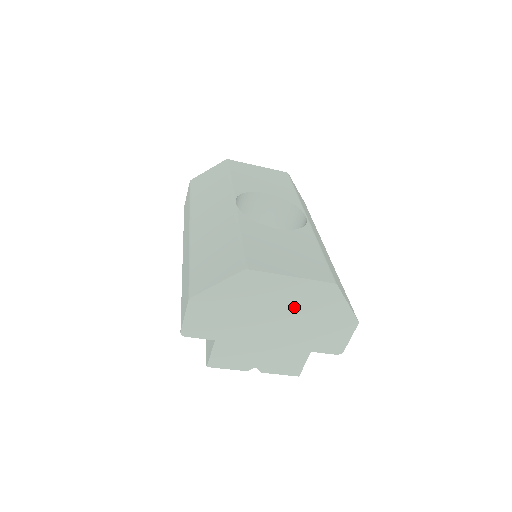
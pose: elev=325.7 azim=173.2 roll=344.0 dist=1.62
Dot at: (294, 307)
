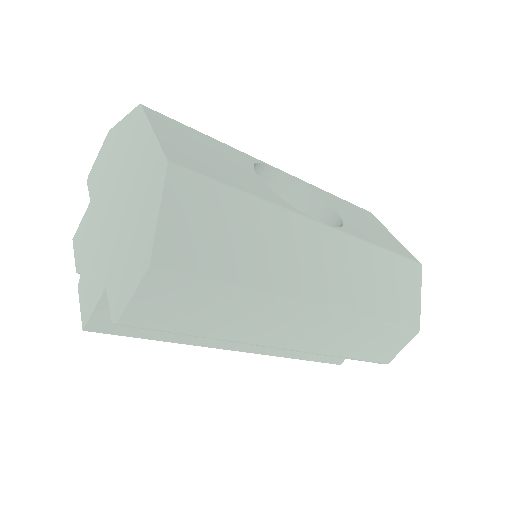
Dot at: (133, 186)
